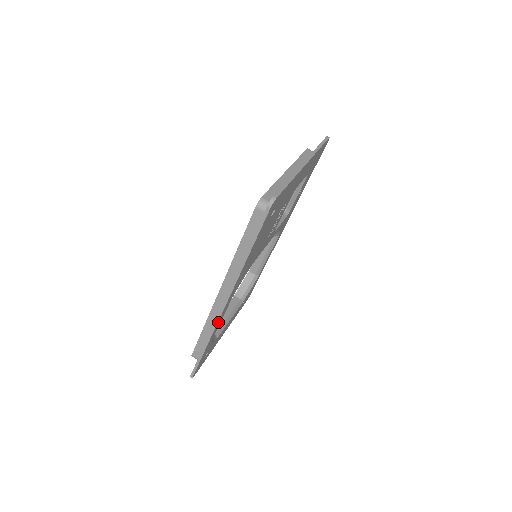
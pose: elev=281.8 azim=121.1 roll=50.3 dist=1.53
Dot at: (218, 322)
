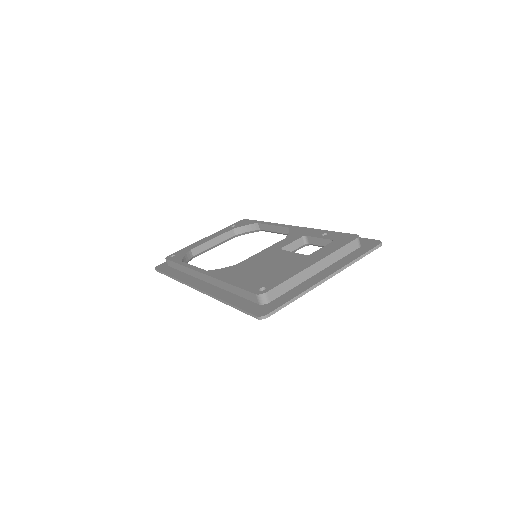
Dot at: occluded
